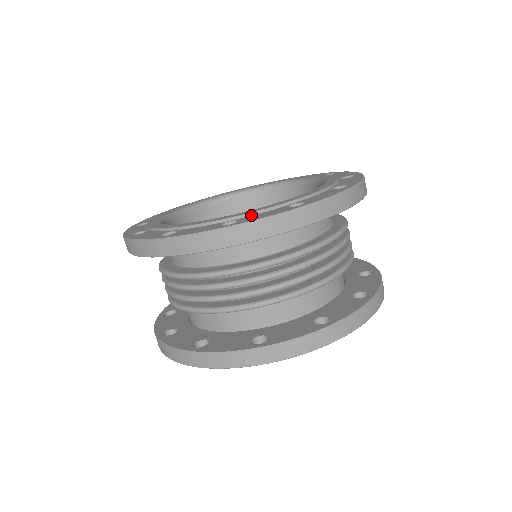
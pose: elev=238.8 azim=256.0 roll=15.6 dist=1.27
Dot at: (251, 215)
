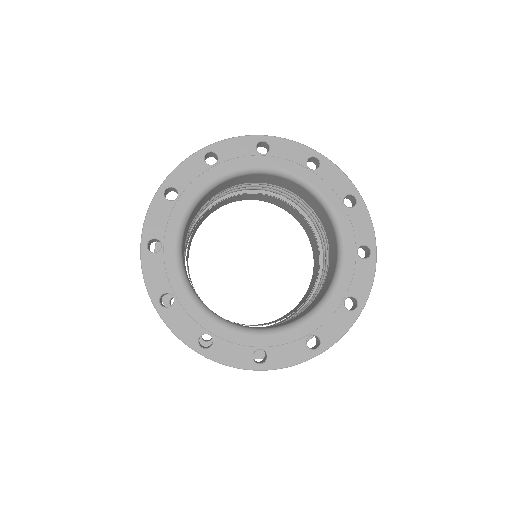
Dot at: (277, 346)
